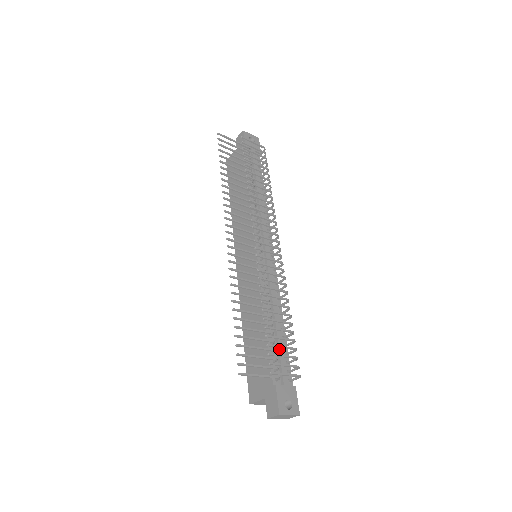
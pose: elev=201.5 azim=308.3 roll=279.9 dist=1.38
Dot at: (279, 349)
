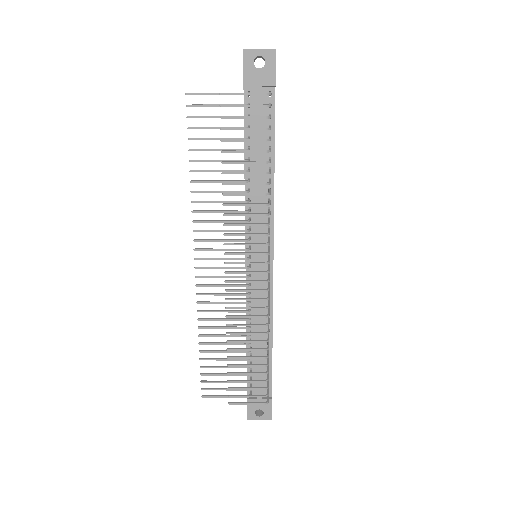
Dot at: (257, 369)
